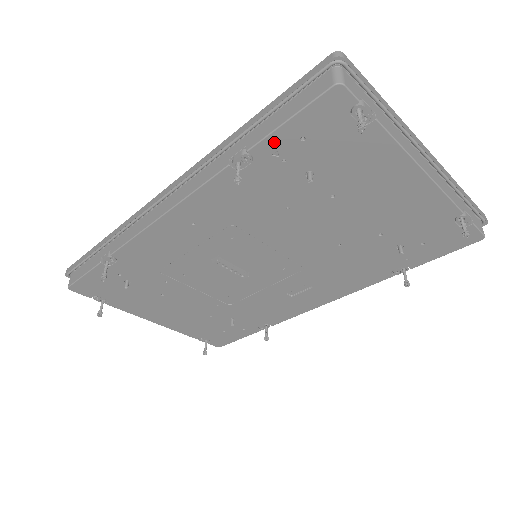
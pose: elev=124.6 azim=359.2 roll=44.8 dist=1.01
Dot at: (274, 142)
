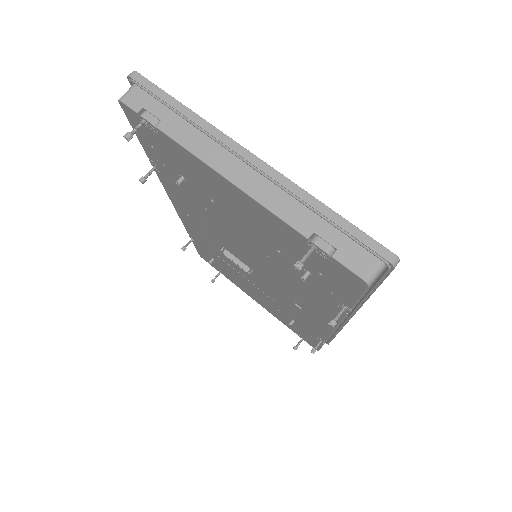
Dot at: (147, 149)
